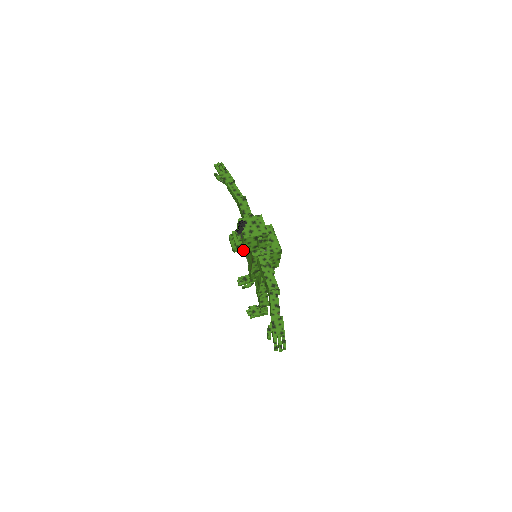
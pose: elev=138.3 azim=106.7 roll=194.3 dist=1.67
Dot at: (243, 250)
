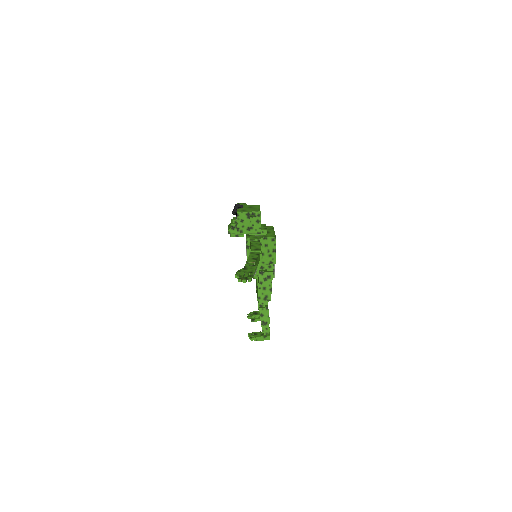
Dot at: (237, 231)
